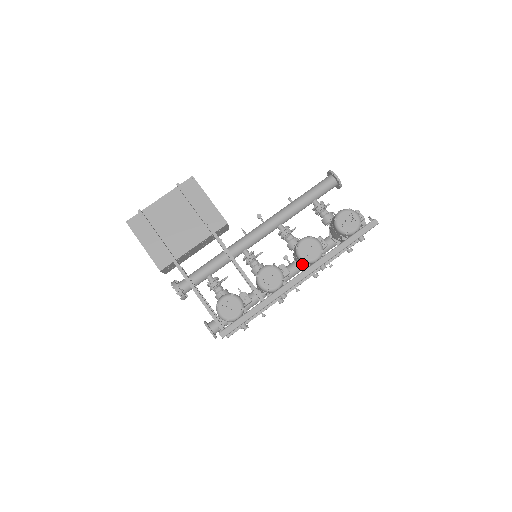
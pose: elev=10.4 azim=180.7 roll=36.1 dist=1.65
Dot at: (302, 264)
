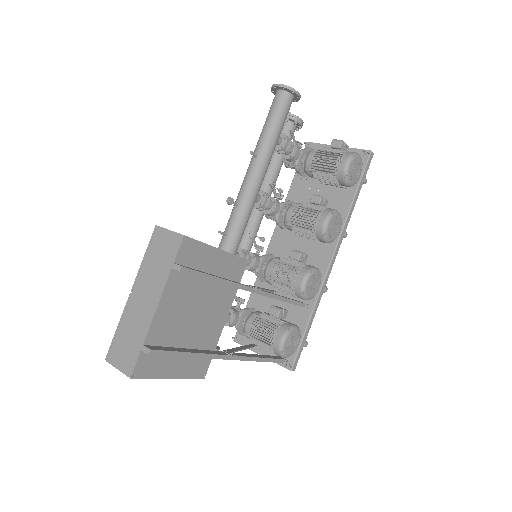
Dot at: occluded
